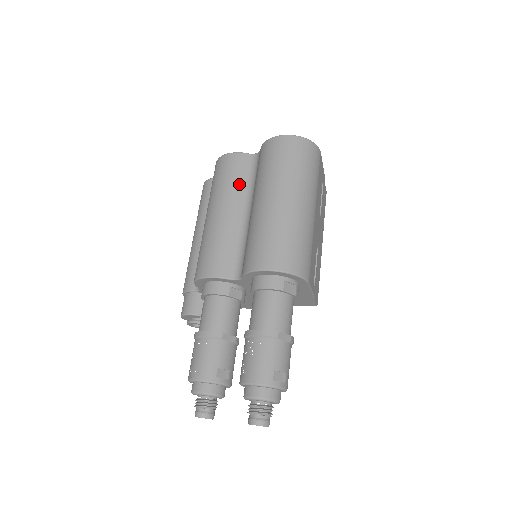
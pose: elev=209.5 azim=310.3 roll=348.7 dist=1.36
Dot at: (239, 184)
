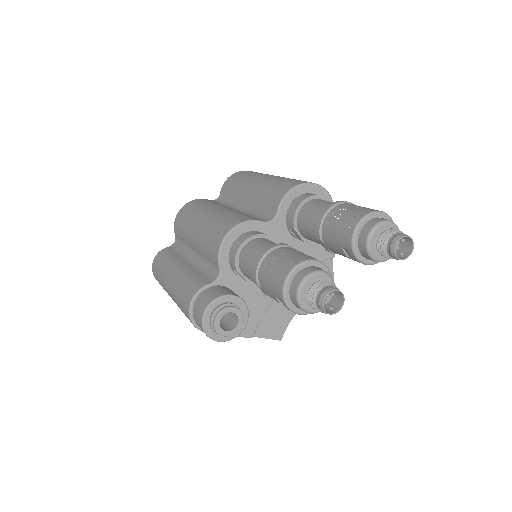
Dot at: (217, 203)
